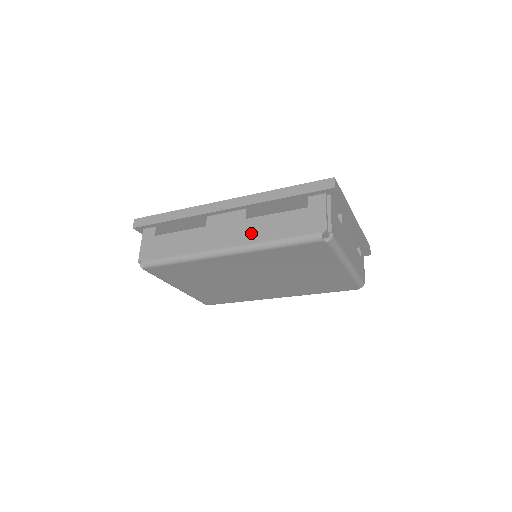
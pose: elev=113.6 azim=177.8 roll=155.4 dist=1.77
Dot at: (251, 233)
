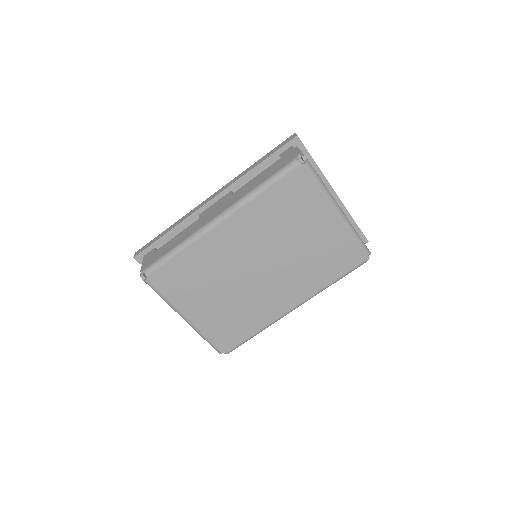
Dot at: (238, 195)
